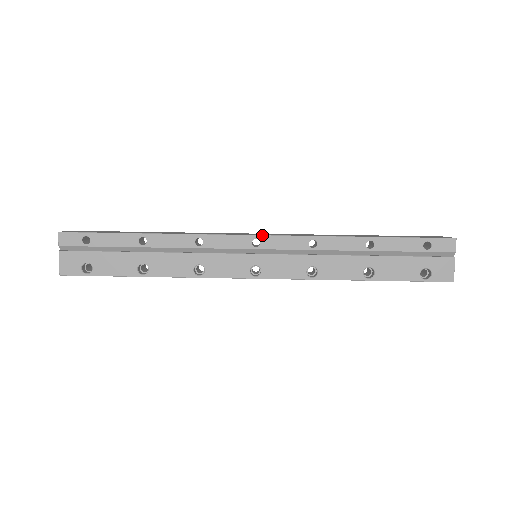
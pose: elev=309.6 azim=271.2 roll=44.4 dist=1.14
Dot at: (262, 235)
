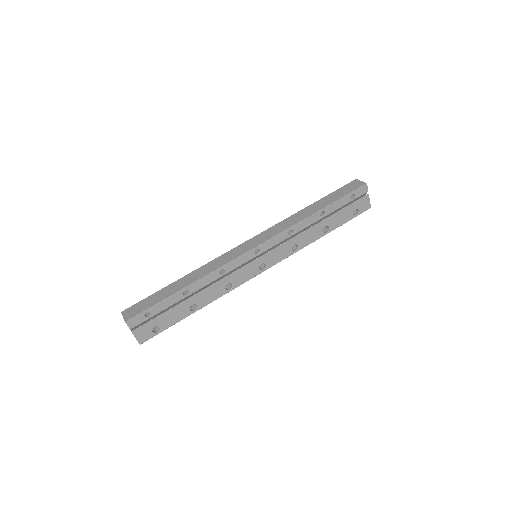
Dot at: (259, 245)
